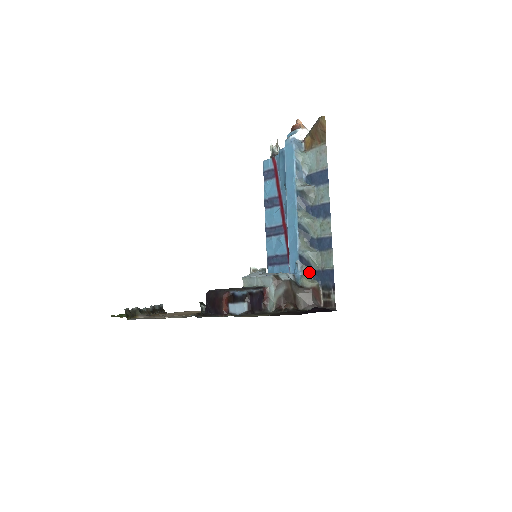
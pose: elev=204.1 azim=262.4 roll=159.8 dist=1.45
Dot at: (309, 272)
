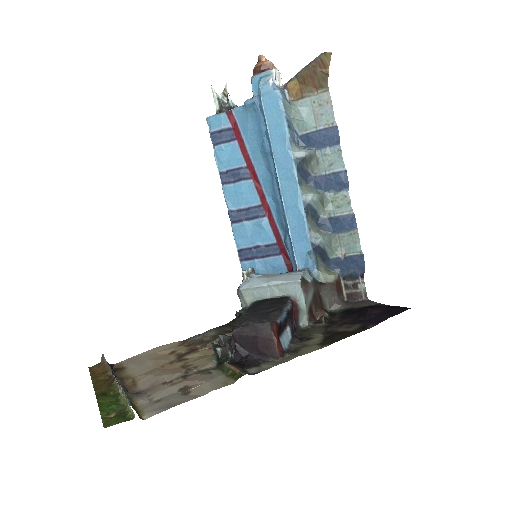
Dot at: (325, 262)
